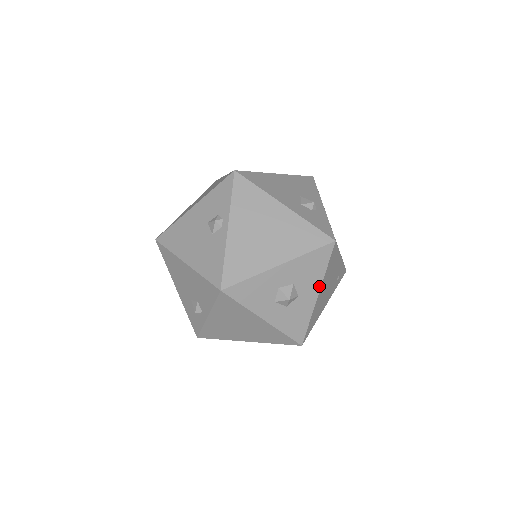
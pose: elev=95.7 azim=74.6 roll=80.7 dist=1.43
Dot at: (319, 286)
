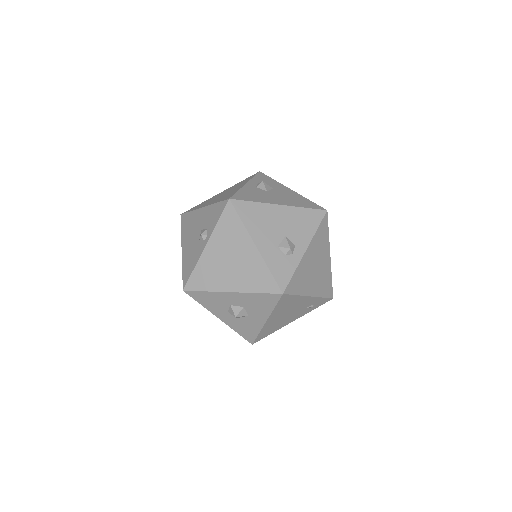
Dot at: (267, 316)
